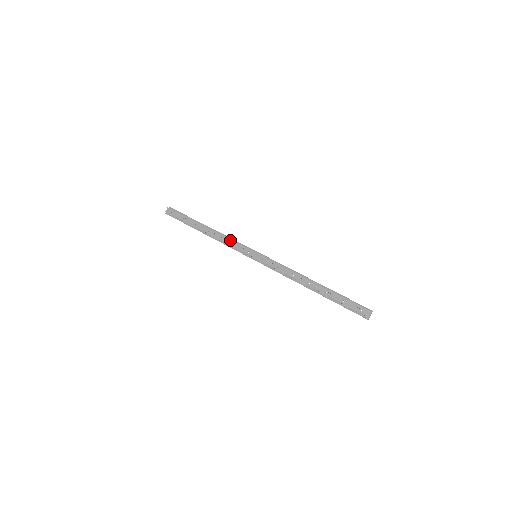
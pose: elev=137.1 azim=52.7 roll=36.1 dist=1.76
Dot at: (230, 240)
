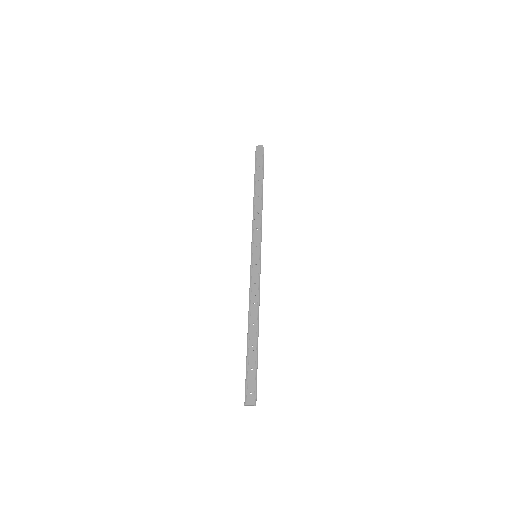
Dot at: (260, 222)
